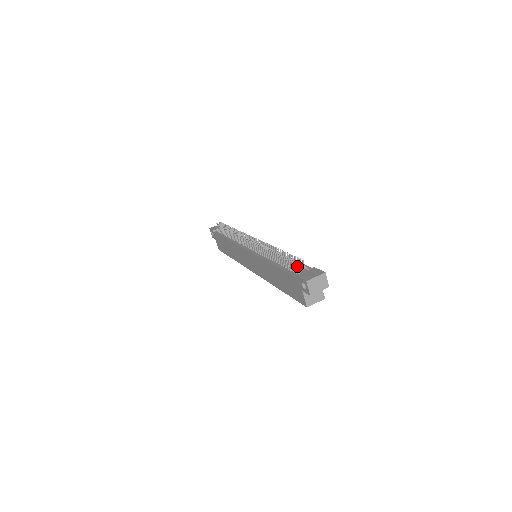
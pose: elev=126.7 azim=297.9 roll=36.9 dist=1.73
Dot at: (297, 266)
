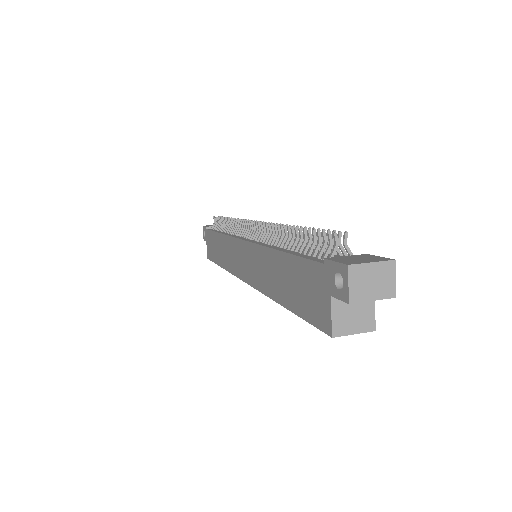
Dot at: (330, 245)
